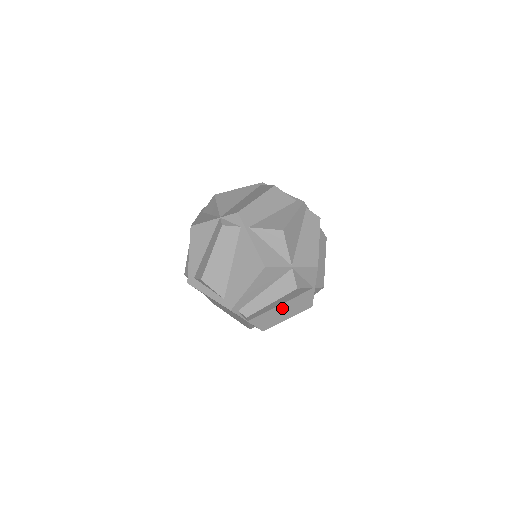
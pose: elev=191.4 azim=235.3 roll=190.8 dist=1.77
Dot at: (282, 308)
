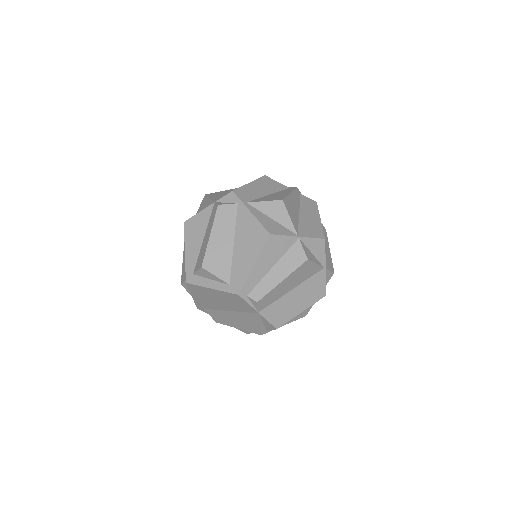
Dot at: (294, 295)
